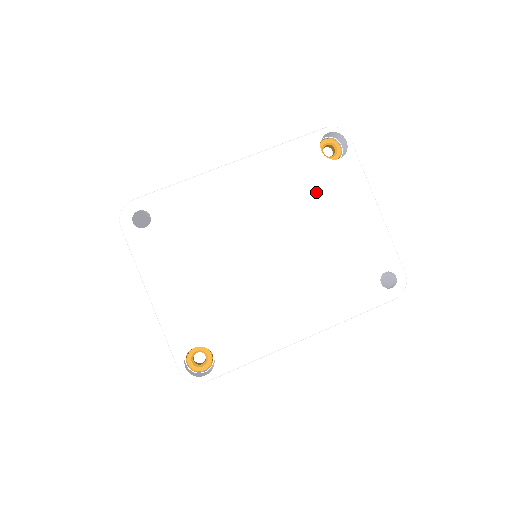
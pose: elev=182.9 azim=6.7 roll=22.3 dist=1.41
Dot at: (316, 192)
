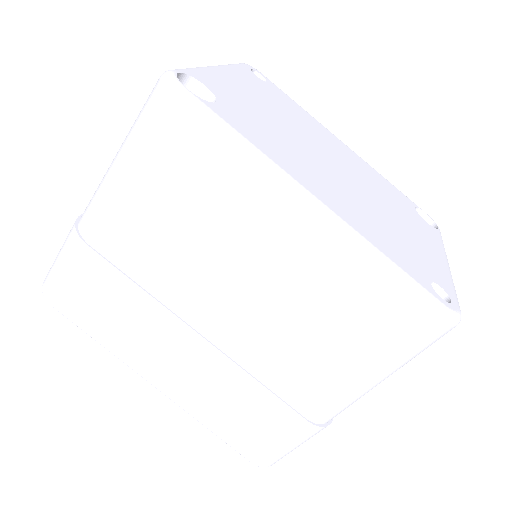
Dot at: (398, 206)
